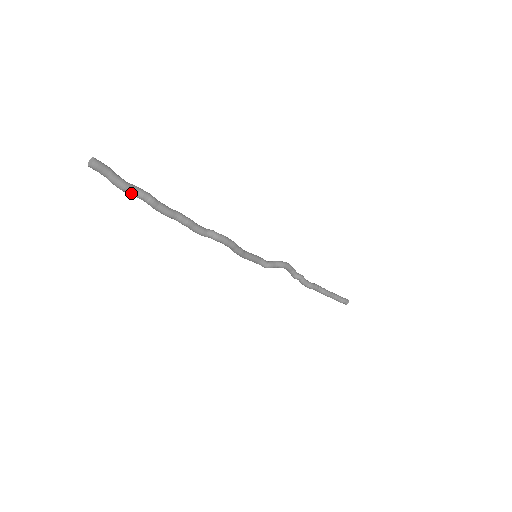
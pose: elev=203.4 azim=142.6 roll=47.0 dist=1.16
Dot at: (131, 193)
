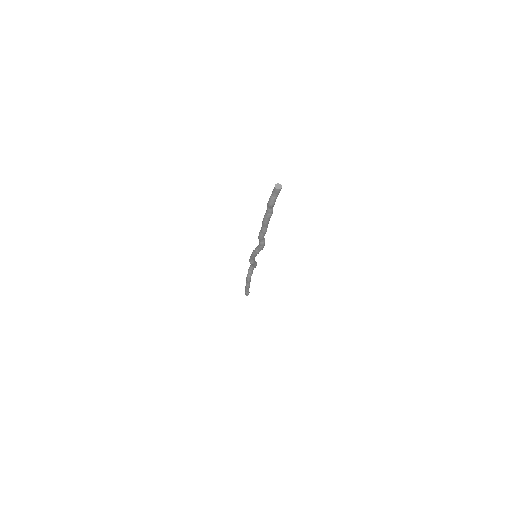
Dot at: (270, 207)
